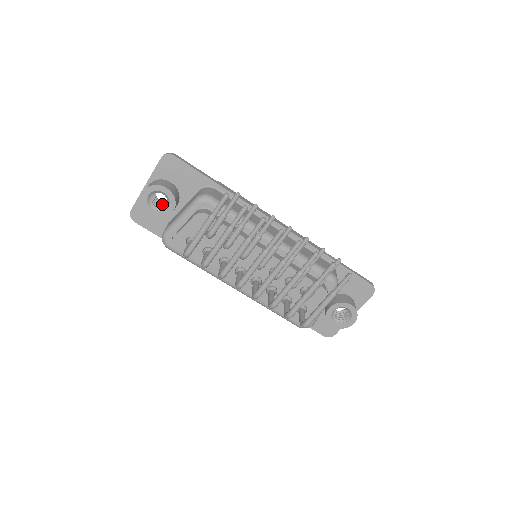
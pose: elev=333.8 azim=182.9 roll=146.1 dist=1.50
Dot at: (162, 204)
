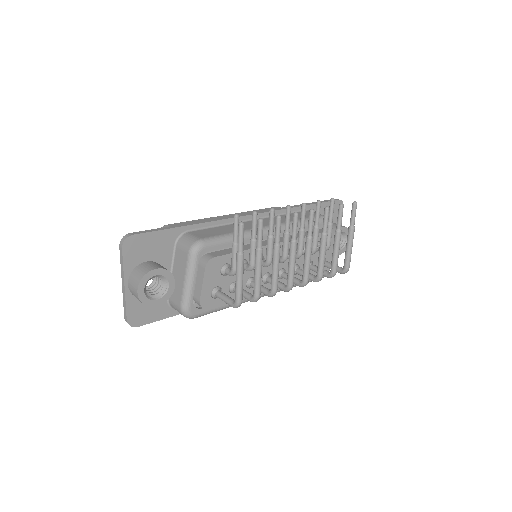
Dot at: (152, 288)
